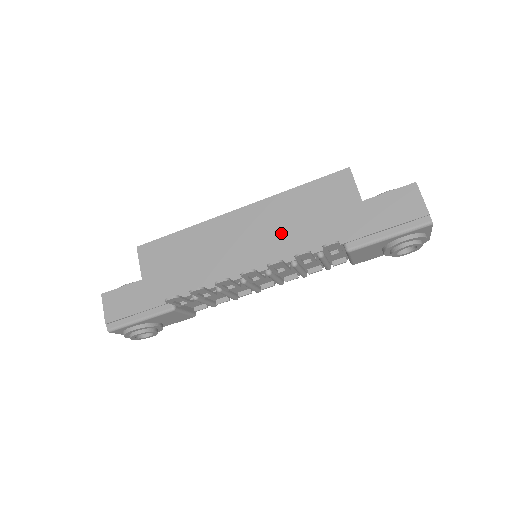
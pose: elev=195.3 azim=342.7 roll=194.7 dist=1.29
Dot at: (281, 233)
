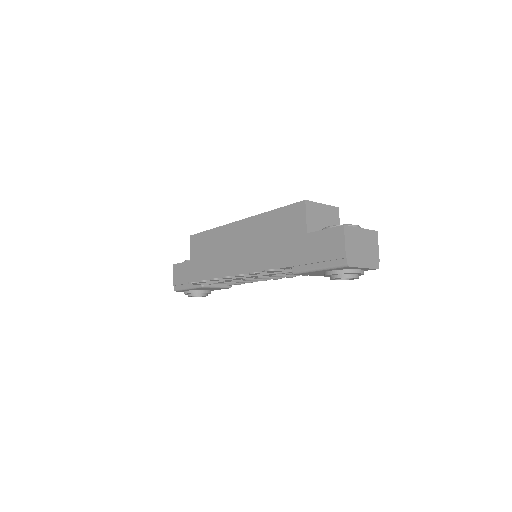
Dot at: (258, 247)
